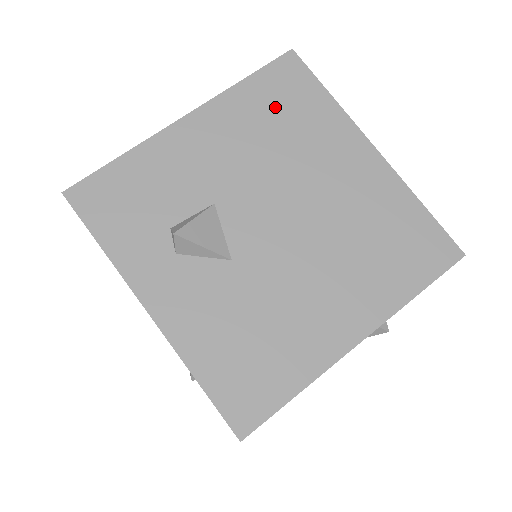
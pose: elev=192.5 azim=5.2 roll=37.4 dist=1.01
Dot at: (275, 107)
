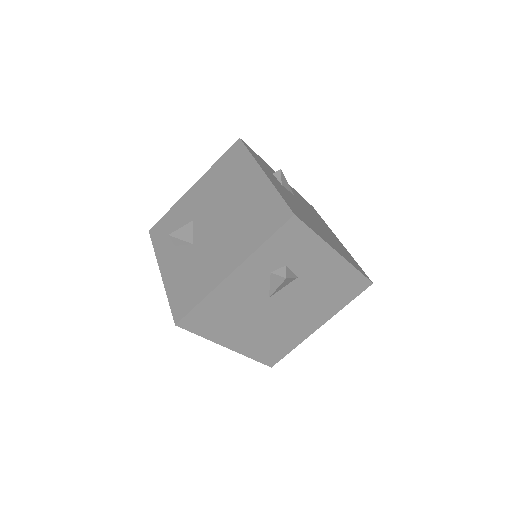
Dot at: (226, 168)
